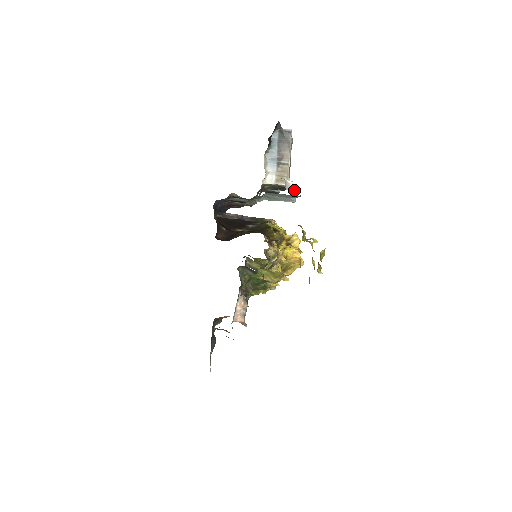
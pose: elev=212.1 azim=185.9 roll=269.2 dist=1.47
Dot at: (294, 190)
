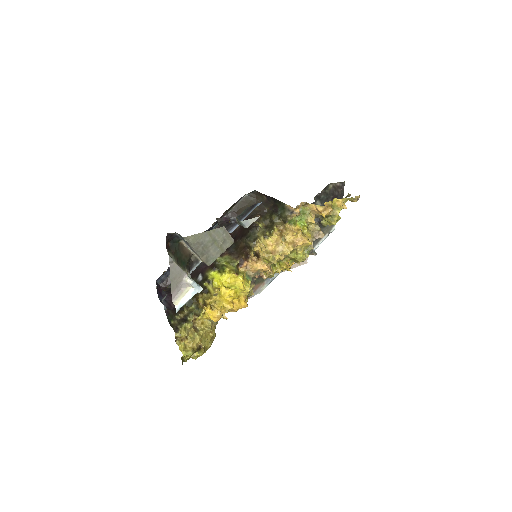
Dot at: (193, 287)
